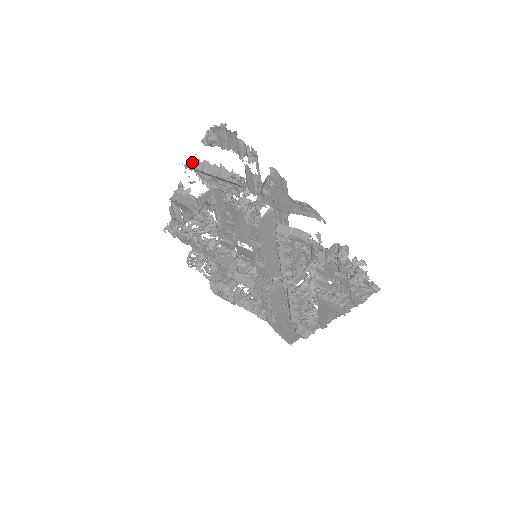
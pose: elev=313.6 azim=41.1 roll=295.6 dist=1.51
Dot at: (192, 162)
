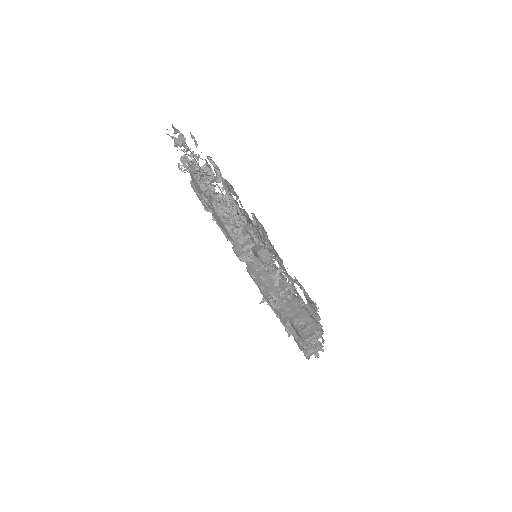
Dot at: (257, 262)
